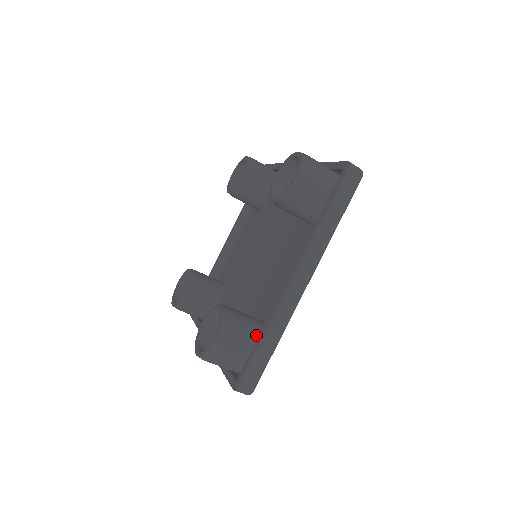
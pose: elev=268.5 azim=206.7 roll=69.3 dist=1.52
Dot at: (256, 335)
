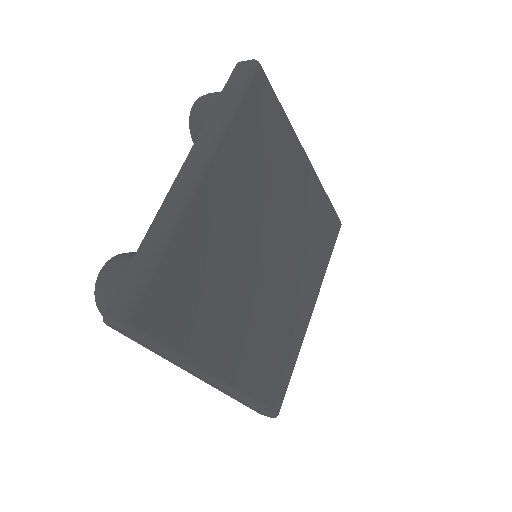
Dot at: occluded
